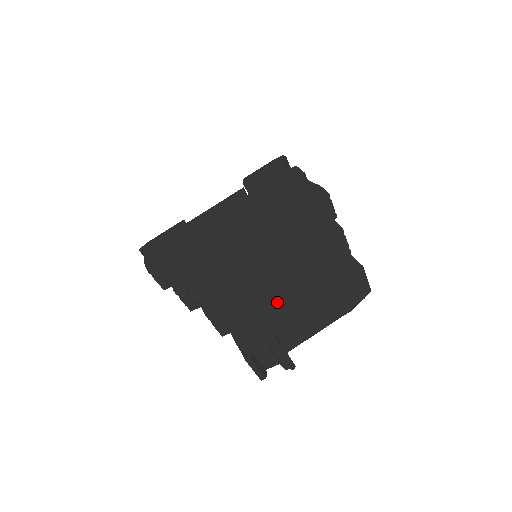
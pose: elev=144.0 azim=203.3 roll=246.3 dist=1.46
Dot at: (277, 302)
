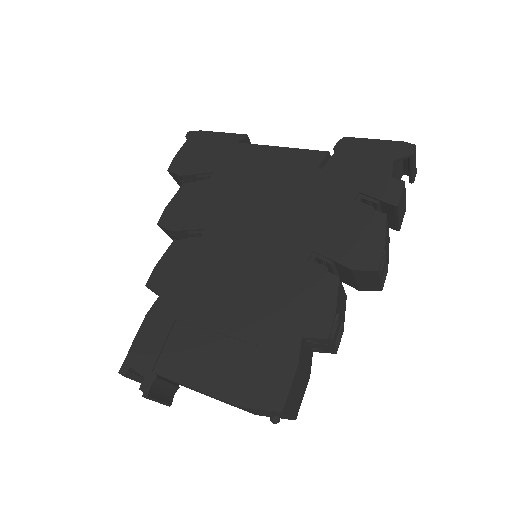
Dot at: (193, 346)
